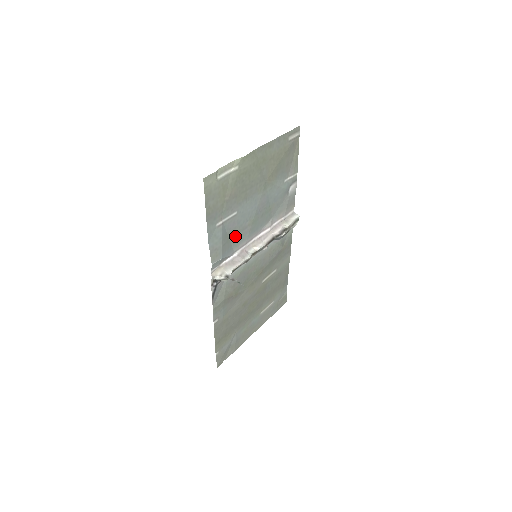
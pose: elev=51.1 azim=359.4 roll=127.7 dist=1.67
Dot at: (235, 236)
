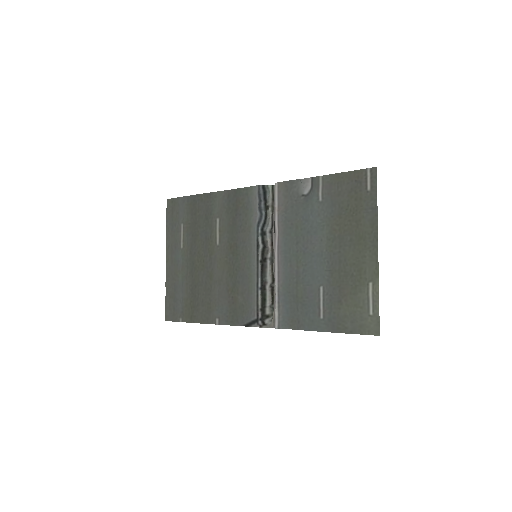
Dot at: (295, 289)
